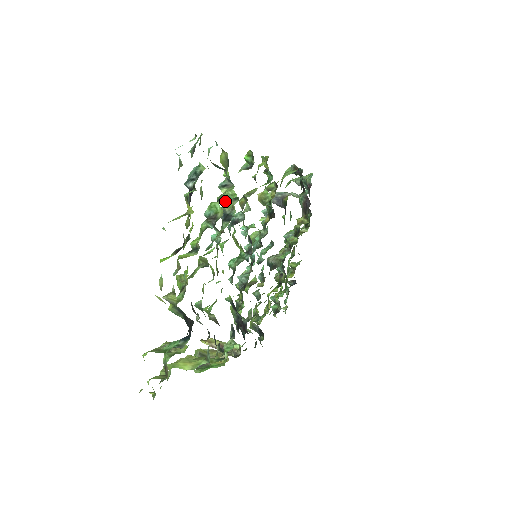
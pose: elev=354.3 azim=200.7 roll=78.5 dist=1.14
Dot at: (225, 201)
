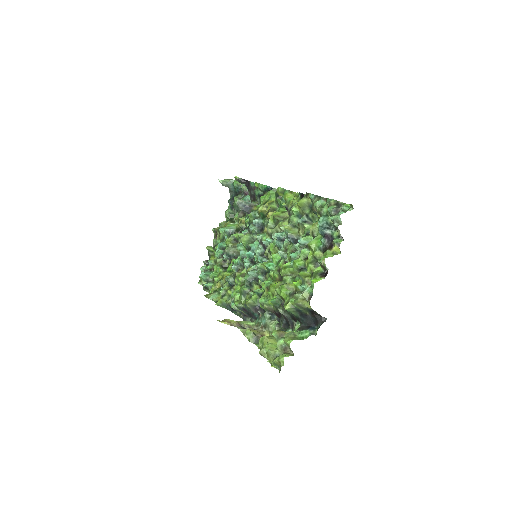
Dot at: occluded
